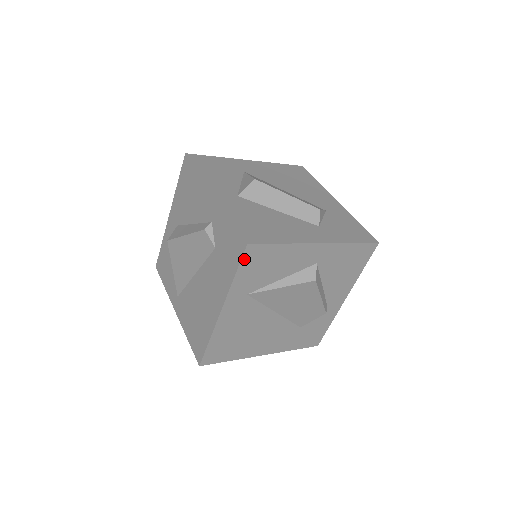
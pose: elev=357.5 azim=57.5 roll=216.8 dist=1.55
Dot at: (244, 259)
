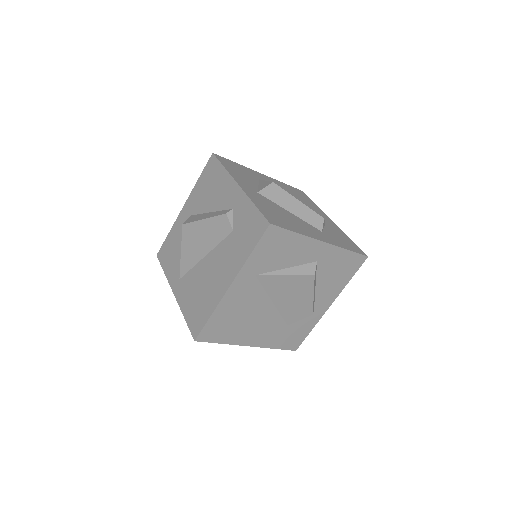
Dot at: (263, 238)
